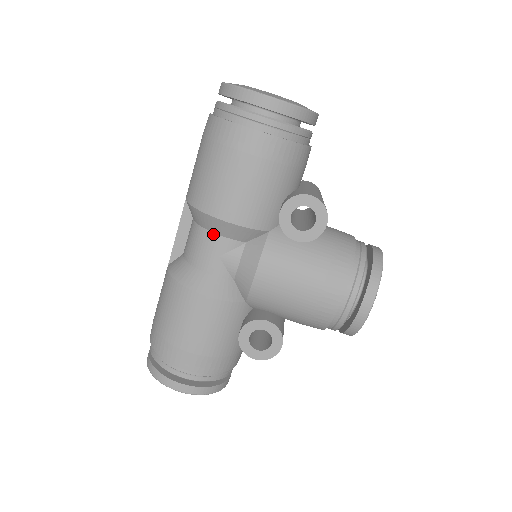
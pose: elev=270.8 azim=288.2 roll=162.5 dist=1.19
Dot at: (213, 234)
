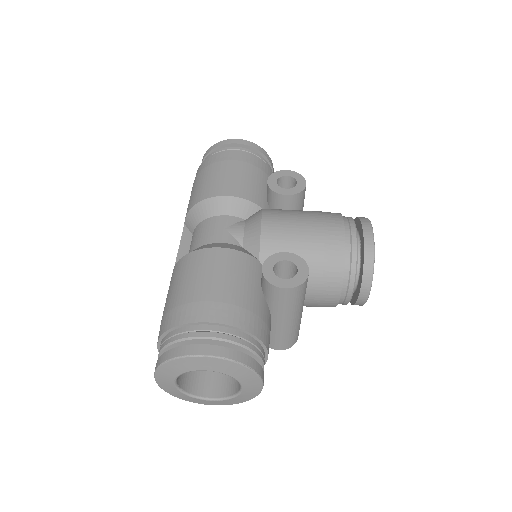
Dot at: (215, 217)
